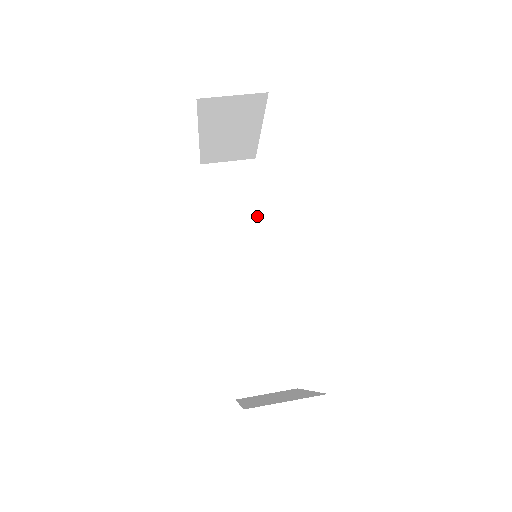
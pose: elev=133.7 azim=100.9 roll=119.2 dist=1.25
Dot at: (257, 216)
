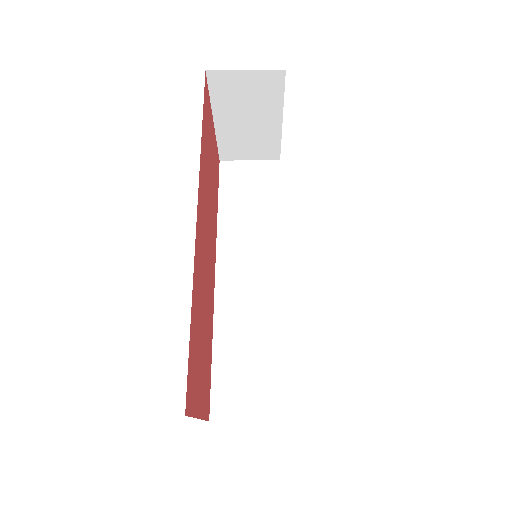
Dot at: (271, 220)
